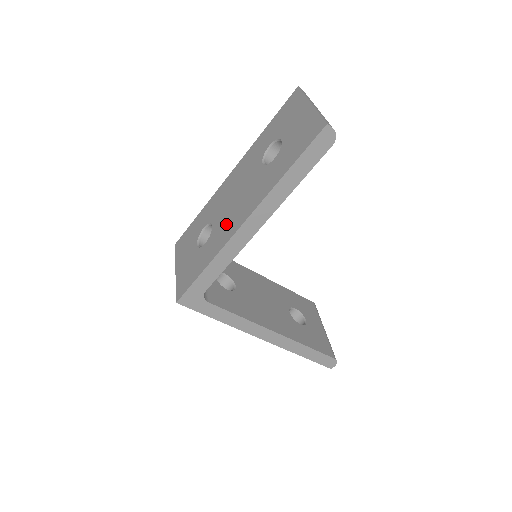
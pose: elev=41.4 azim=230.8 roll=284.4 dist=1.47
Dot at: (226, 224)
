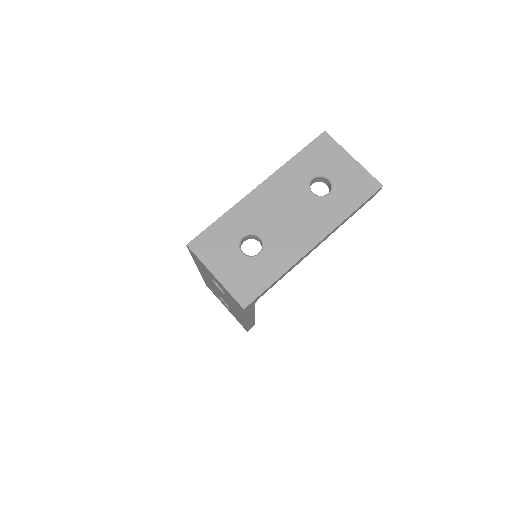
Dot at: (288, 241)
